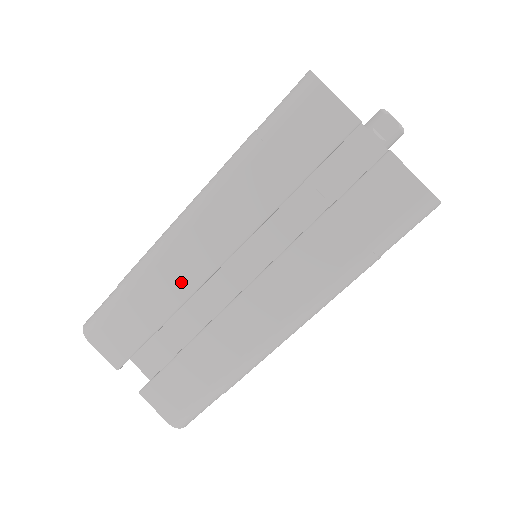
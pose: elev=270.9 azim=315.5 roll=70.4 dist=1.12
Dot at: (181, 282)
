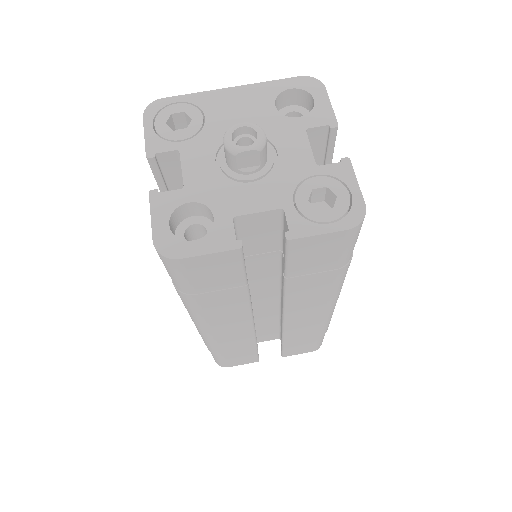
Dot at: (242, 339)
